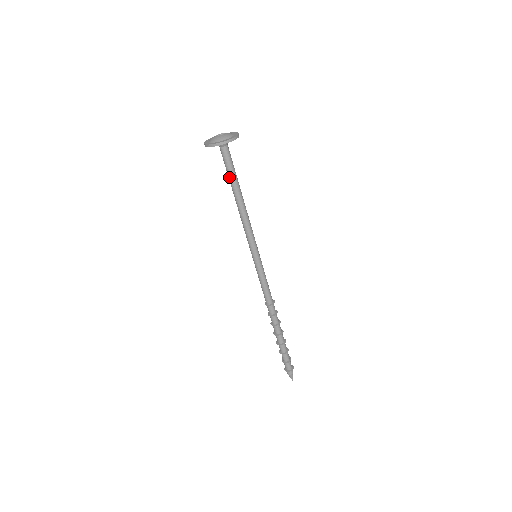
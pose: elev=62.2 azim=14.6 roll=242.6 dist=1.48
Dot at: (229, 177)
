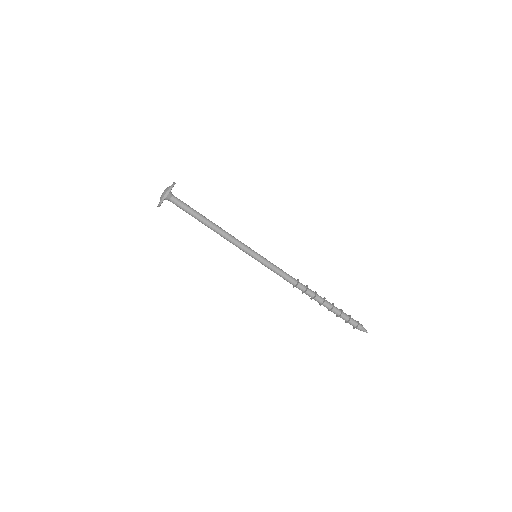
Dot at: (192, 213)
